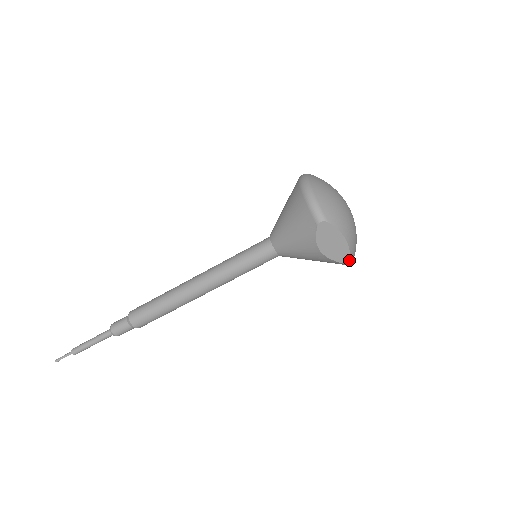
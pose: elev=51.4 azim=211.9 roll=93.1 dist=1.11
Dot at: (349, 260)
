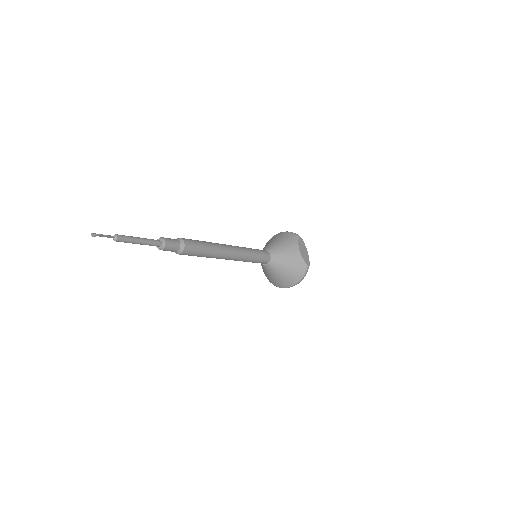
Dot at: occluded
